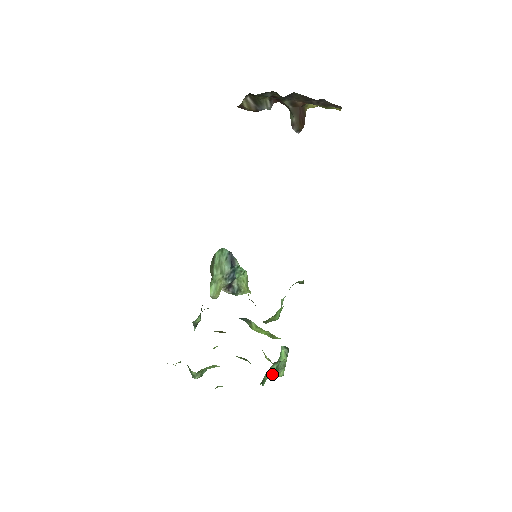
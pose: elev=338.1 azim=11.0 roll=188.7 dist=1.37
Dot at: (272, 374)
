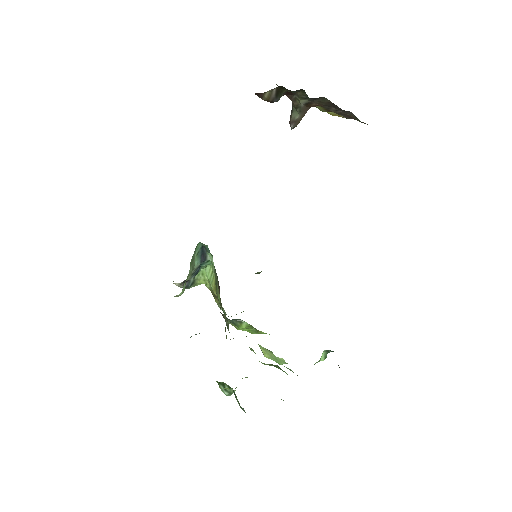
Dot at: occluded
